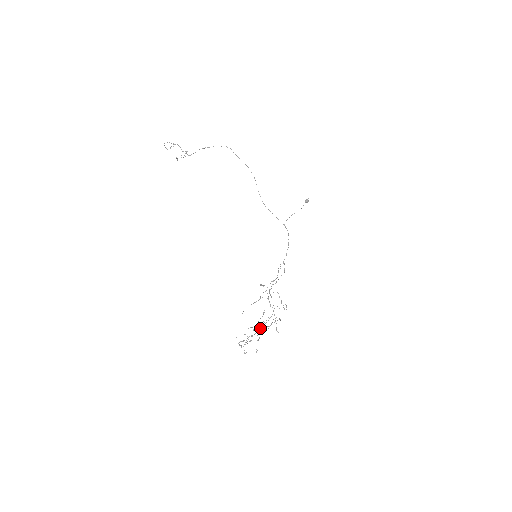
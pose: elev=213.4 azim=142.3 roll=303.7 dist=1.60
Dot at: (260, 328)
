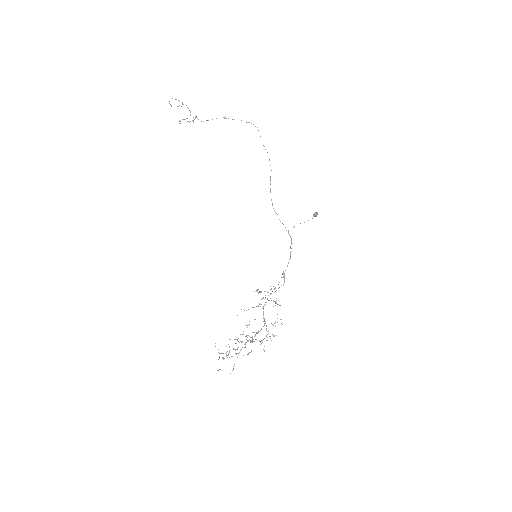
Dot at: (245, 342)
